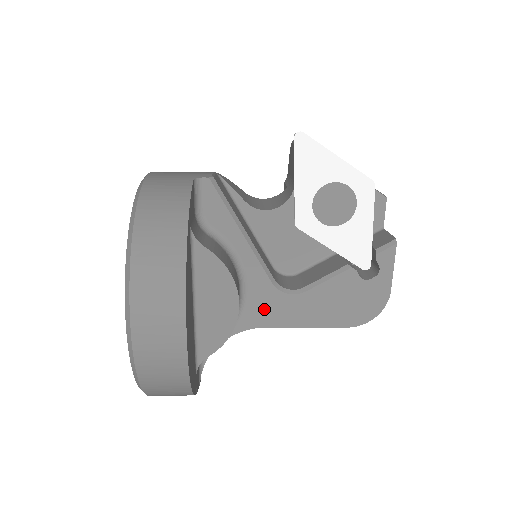
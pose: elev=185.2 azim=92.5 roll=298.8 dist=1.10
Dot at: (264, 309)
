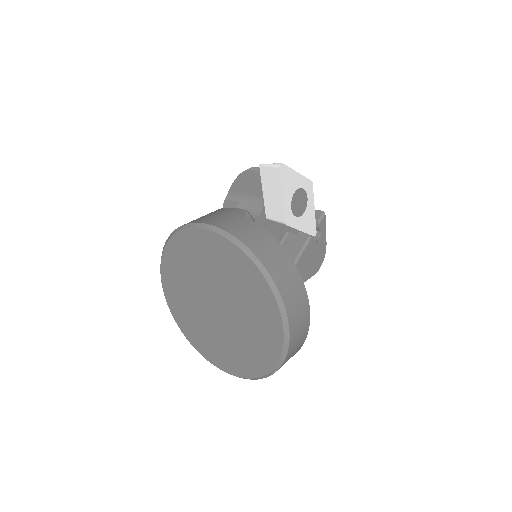
Dot at: occluded
